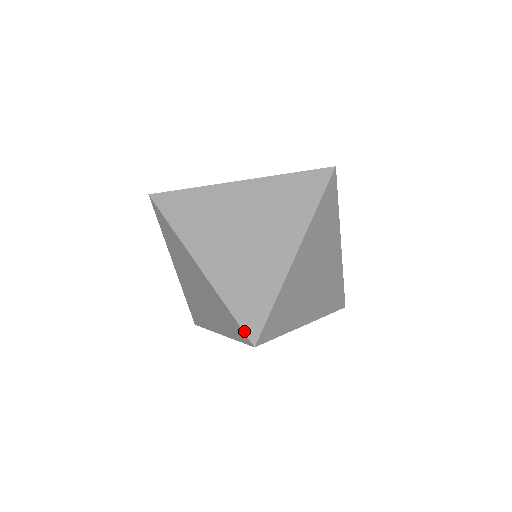
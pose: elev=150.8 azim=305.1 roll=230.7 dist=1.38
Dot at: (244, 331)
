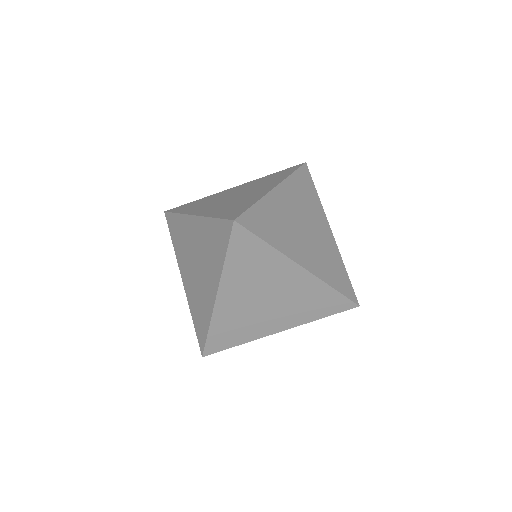
Dot at: (226, 219)
